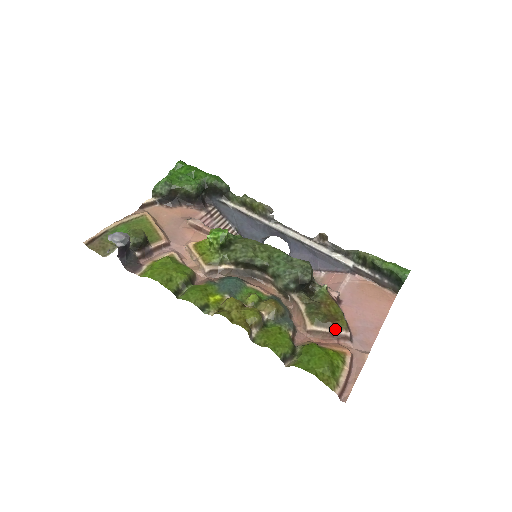
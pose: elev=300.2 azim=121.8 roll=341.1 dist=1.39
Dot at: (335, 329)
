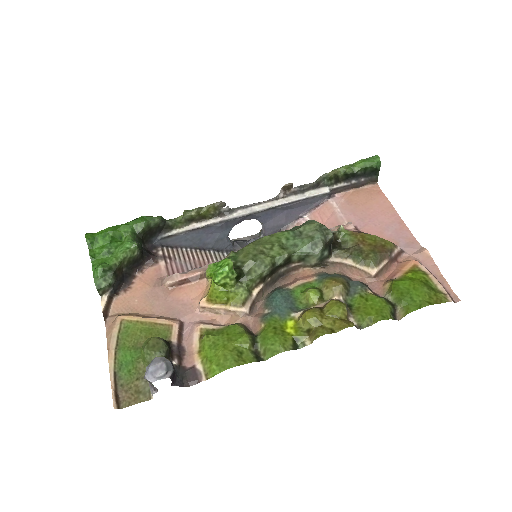
Dot at: (390, 255)
